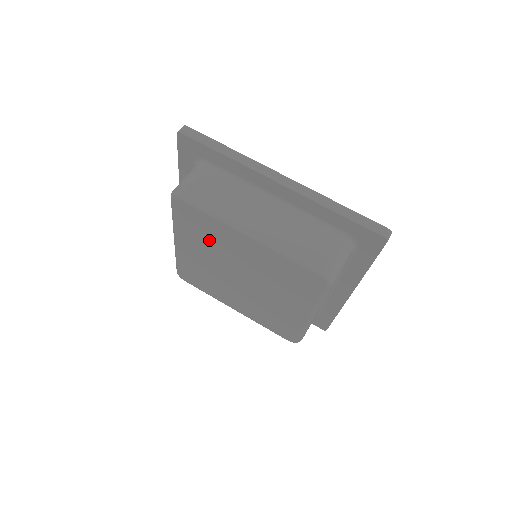
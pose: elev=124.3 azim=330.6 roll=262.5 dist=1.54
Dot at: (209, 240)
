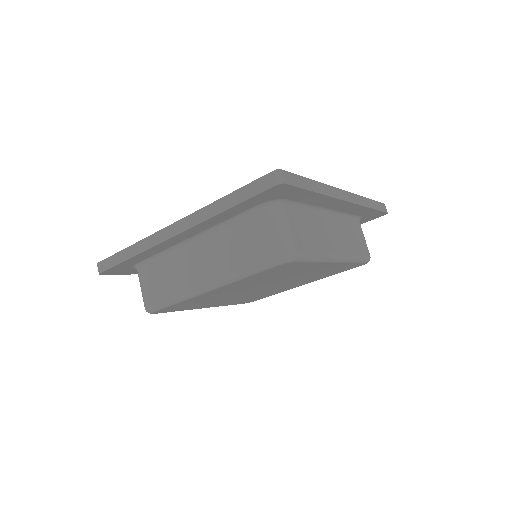
Dot at: (274, 277)
